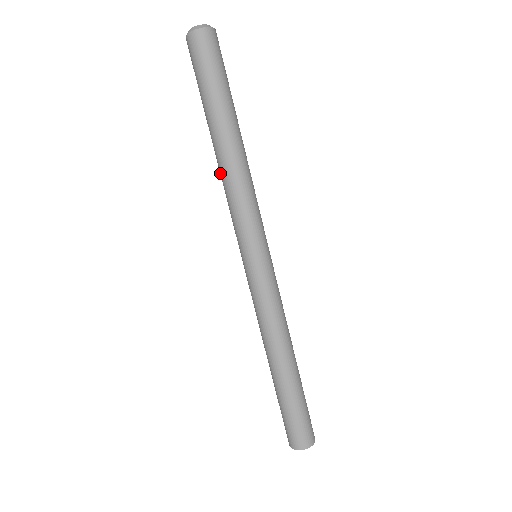
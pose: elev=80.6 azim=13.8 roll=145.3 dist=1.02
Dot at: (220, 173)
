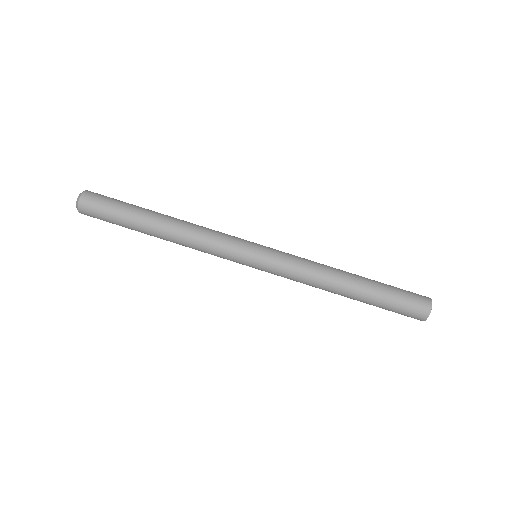
Dot at: (181, 244)
